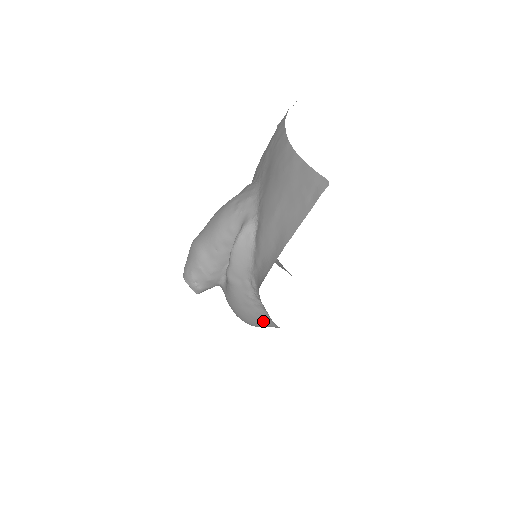
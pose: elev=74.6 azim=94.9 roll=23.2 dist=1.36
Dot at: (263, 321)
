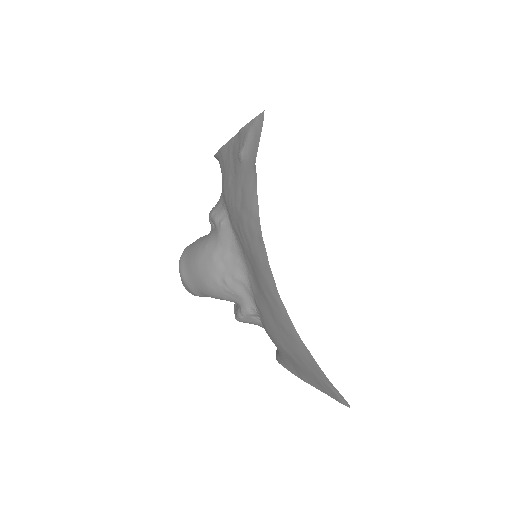
Dot at: occluded
